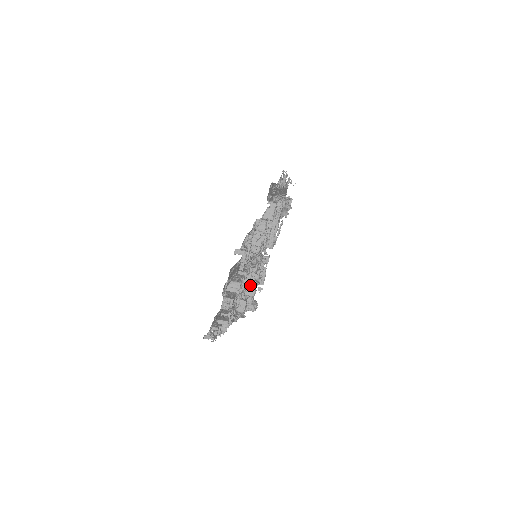
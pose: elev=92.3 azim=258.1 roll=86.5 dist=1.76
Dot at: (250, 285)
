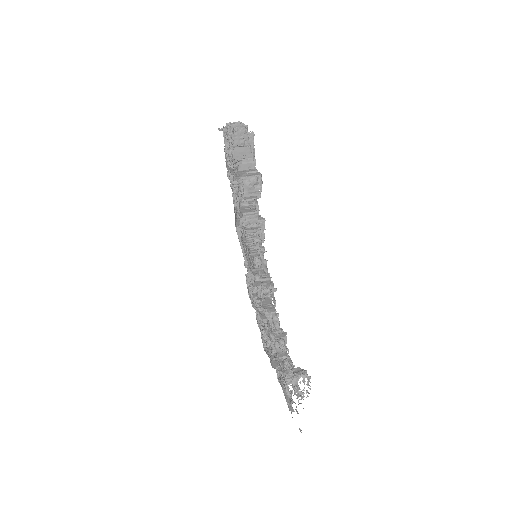
Dot at: (275, 336)
